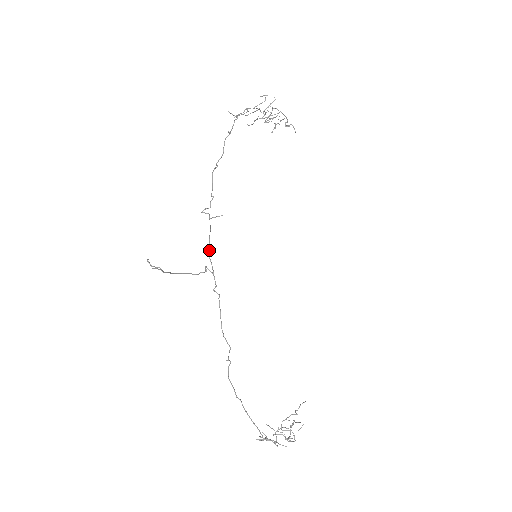
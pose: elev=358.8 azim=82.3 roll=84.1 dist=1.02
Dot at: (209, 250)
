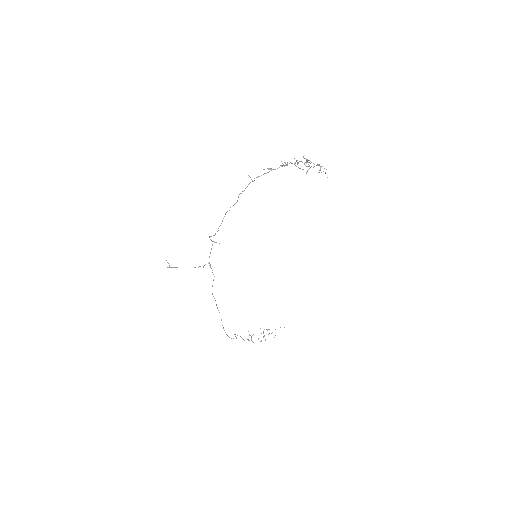
Dot at: (209, 256)
